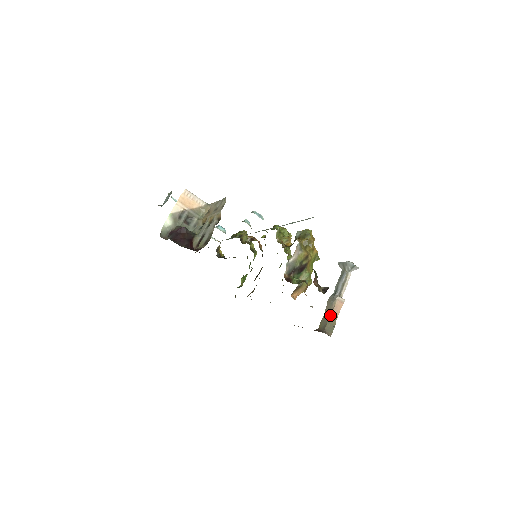
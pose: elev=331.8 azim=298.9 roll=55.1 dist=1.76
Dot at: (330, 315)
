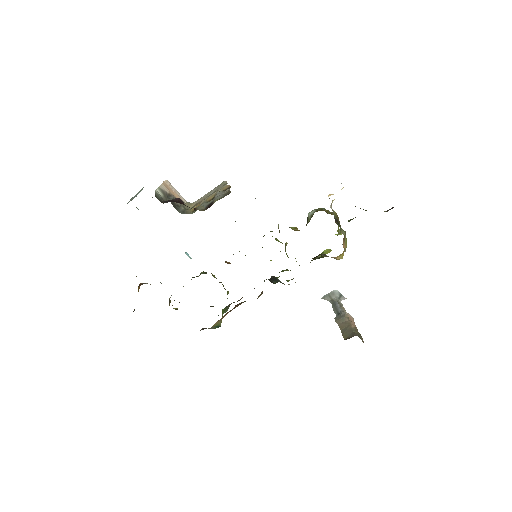
Dot at: (350, 324)
